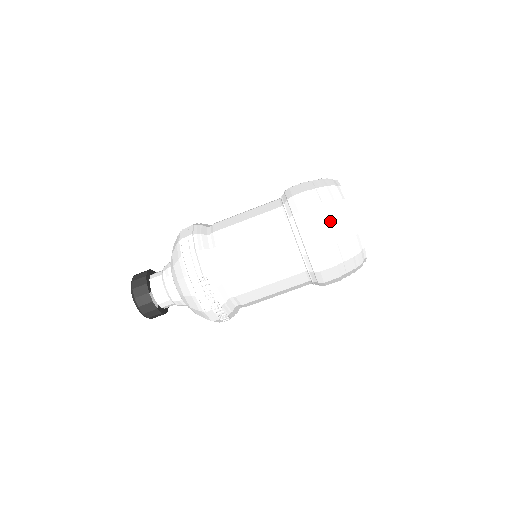
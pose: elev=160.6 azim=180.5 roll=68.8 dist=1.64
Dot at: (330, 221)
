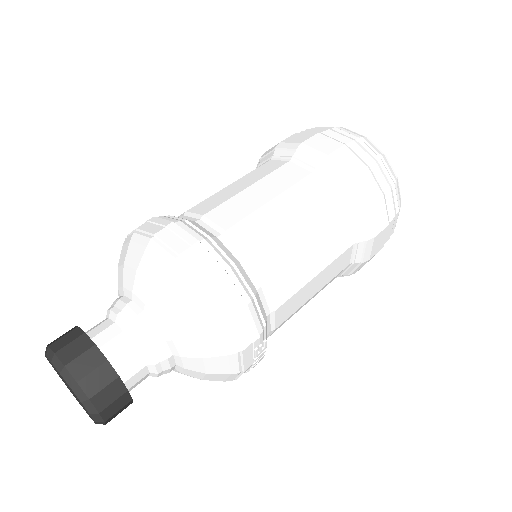
Dot at: (393, 216)
